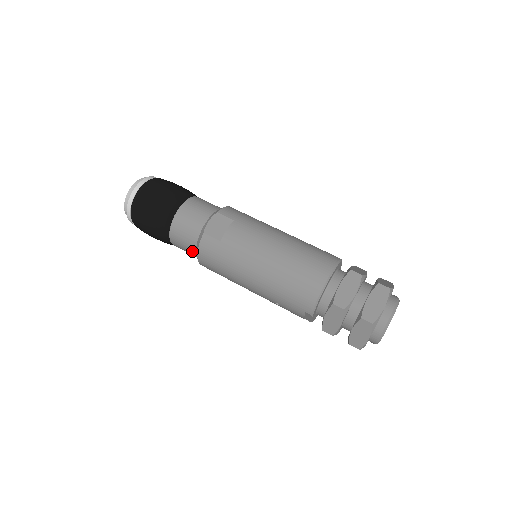
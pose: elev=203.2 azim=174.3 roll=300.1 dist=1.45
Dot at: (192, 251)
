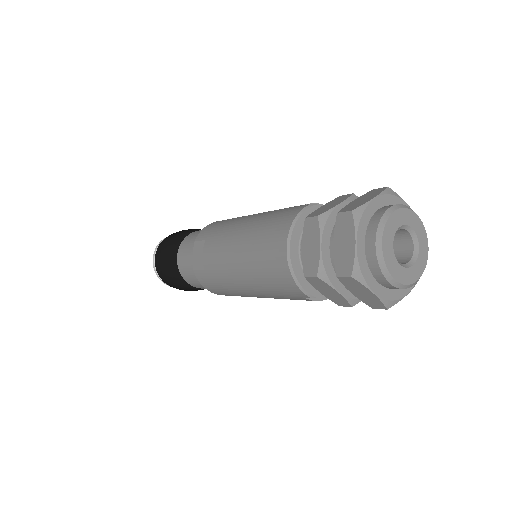
Dot at: occluded
